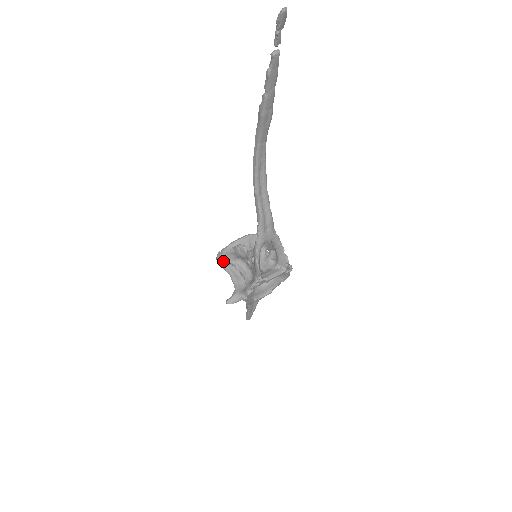
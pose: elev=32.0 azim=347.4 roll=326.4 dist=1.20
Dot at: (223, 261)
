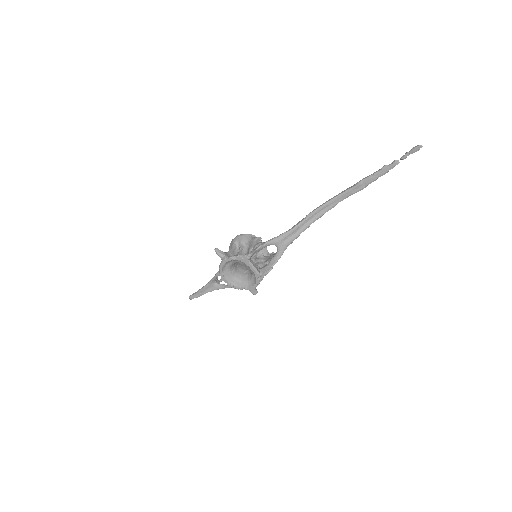
Dot at: (239, 239)
